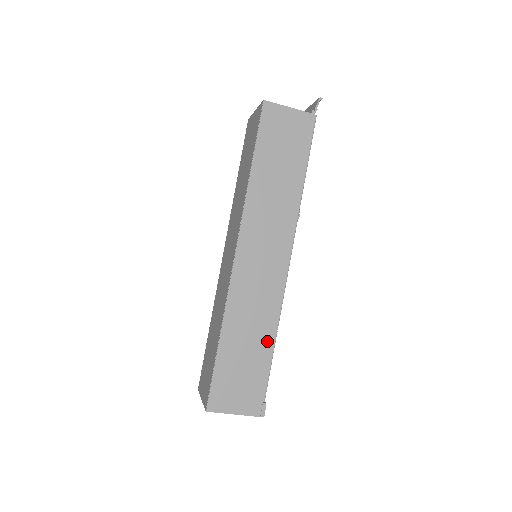
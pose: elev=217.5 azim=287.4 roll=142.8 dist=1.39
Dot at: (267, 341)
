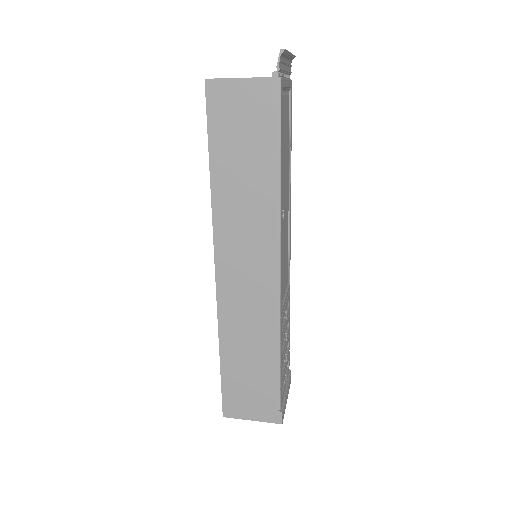
Dot at: (270, 355)
